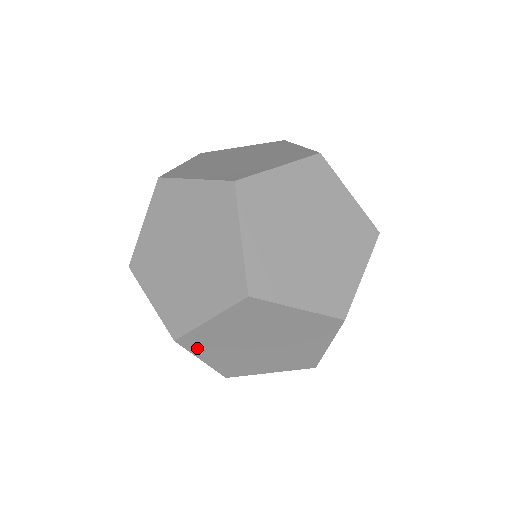
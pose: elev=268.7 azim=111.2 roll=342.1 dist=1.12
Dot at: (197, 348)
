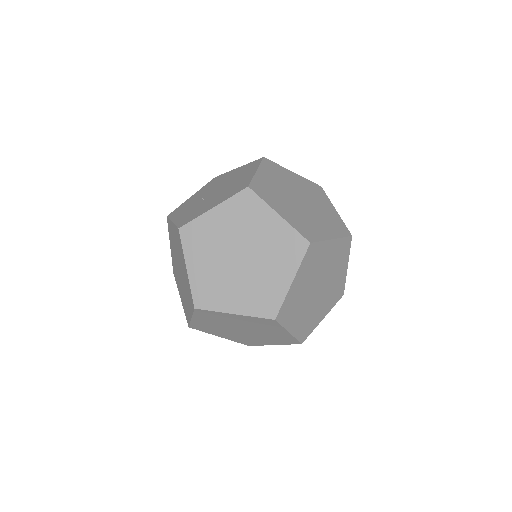
Dot at: occluded
